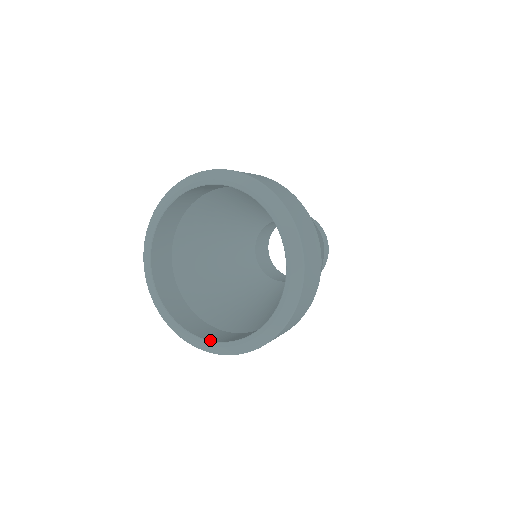
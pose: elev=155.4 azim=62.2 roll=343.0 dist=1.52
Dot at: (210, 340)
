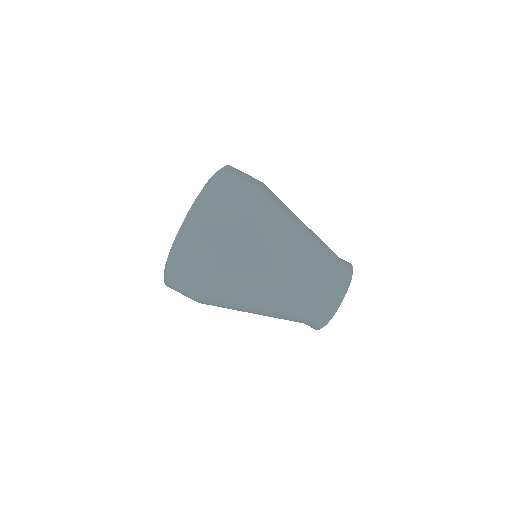
Dot at: occluded
